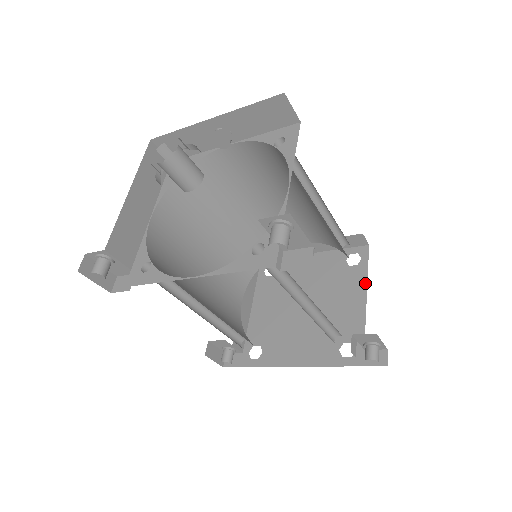
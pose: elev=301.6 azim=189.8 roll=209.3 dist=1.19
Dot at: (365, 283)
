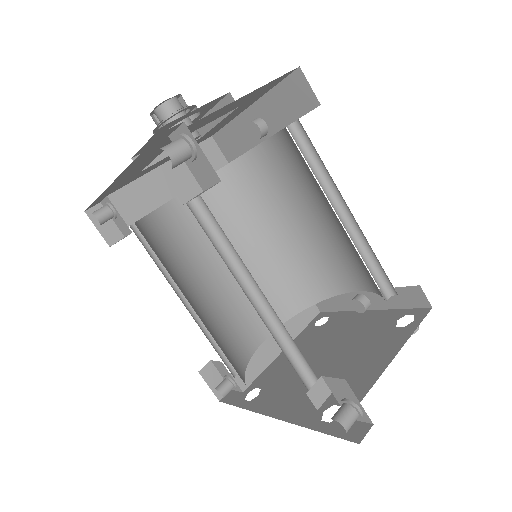
Dot at: (400, 346)
